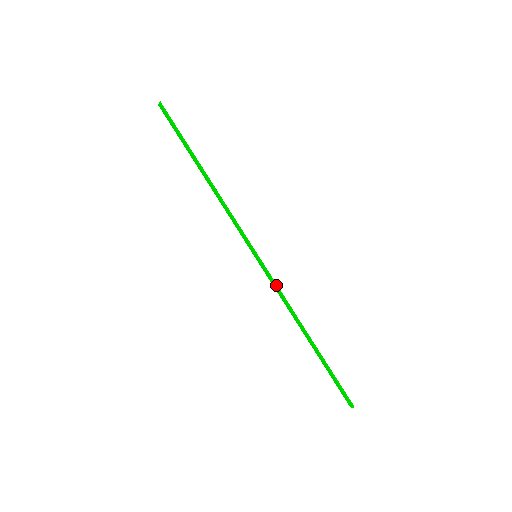
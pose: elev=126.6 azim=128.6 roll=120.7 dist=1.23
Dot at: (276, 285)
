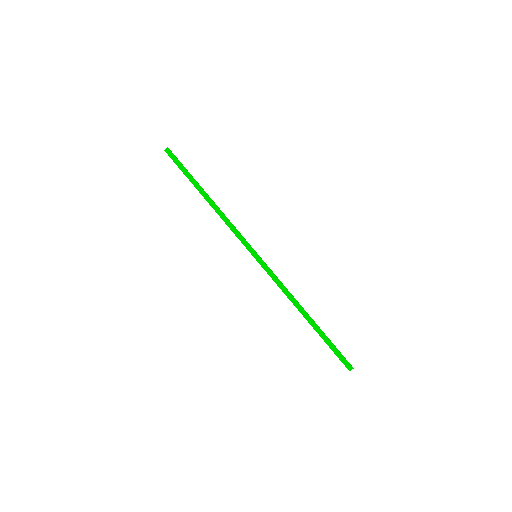
Dot at: (276, 276)
